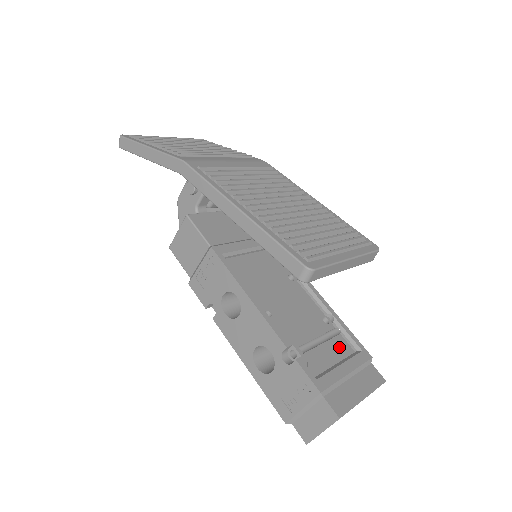
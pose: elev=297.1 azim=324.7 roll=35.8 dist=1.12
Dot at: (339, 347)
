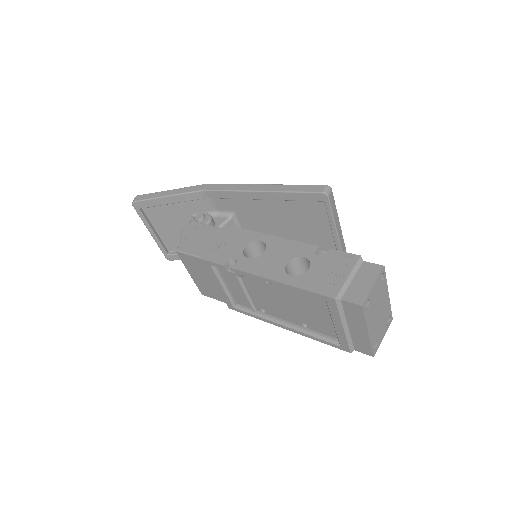
Dot at: occluded
